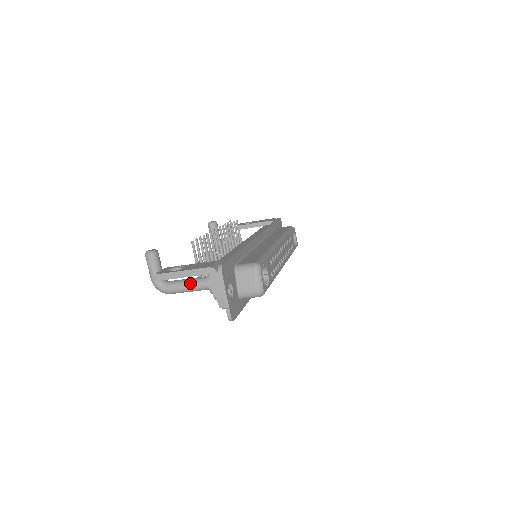
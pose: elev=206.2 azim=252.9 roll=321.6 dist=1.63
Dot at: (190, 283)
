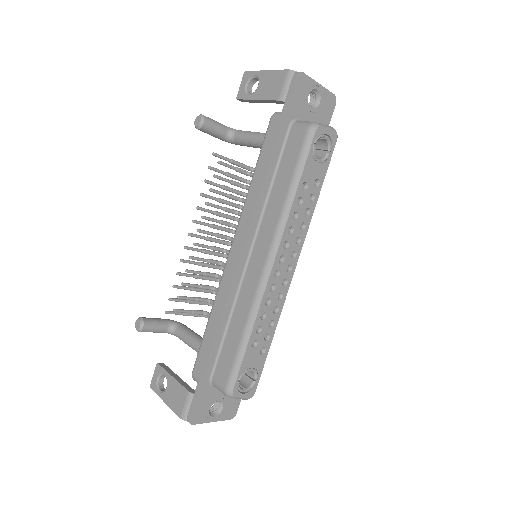
Dot at: occluded
